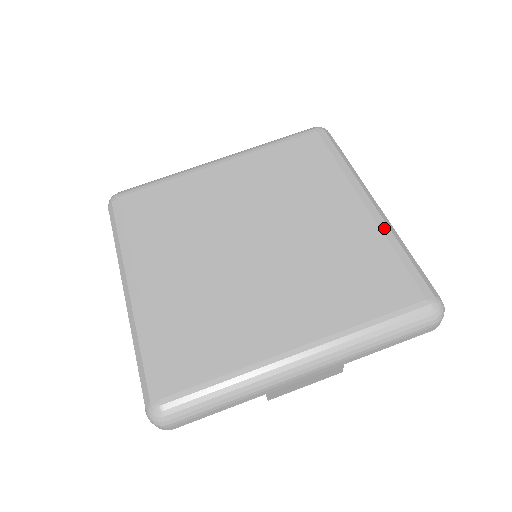
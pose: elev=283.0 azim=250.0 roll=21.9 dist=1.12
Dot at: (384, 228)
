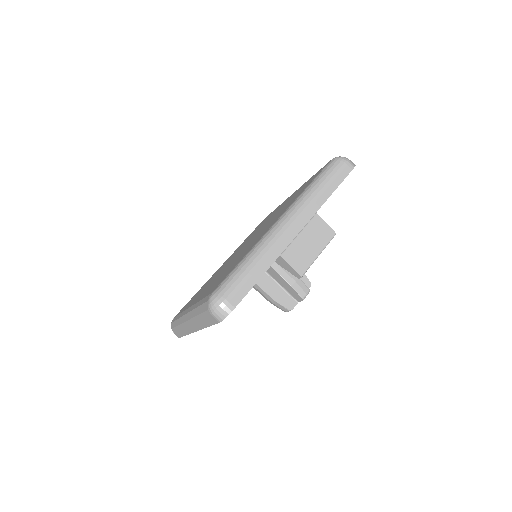
Dot at: occluded
